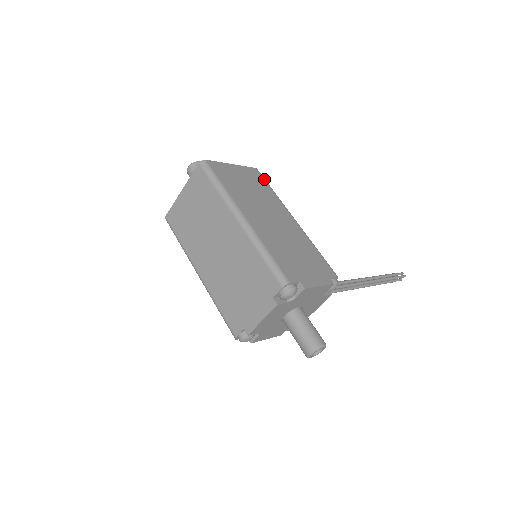
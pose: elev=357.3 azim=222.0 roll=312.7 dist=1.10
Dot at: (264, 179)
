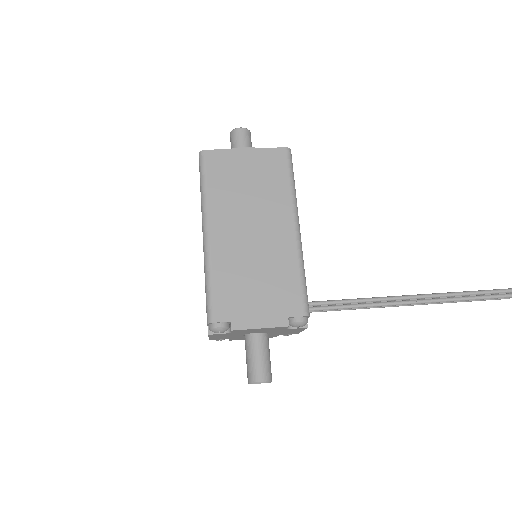
Dot at: (287, 165)
